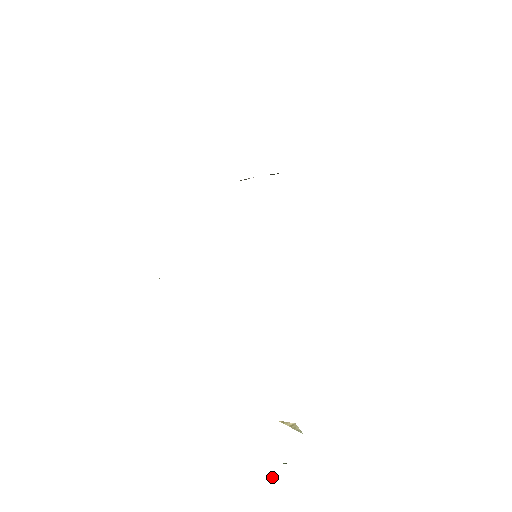
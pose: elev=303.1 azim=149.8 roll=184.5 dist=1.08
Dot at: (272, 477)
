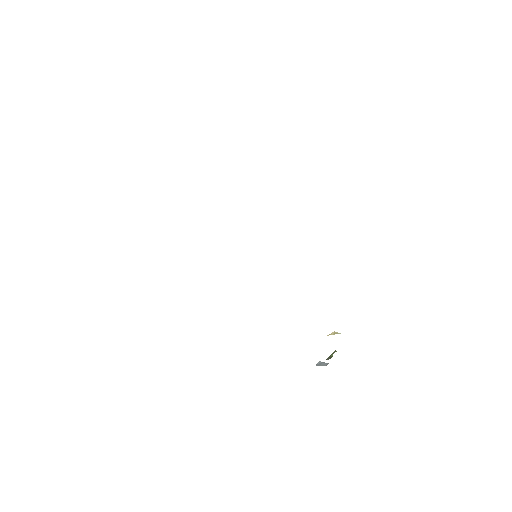
Dot at: (320, 362)
